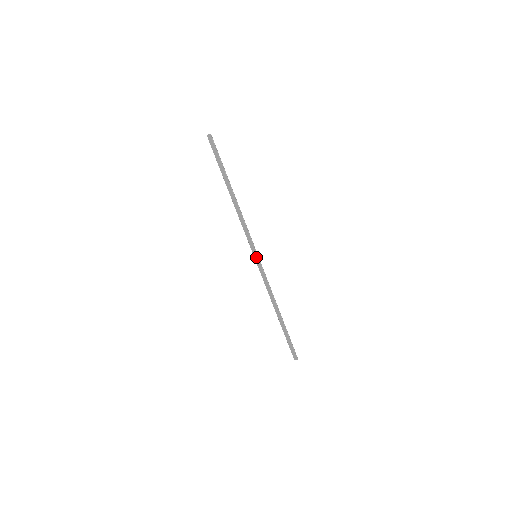
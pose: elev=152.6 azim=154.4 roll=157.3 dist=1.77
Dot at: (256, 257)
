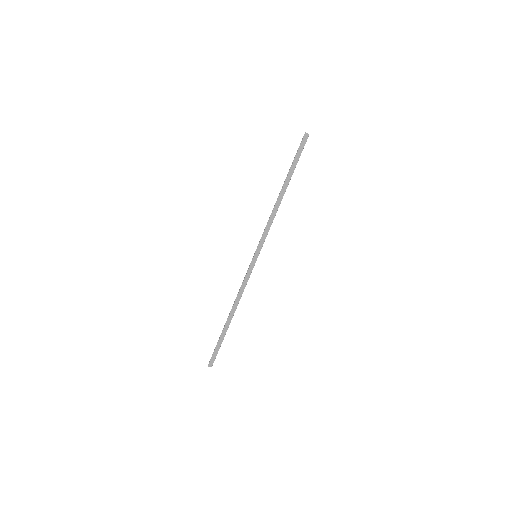
Dot at: (256, 257)
